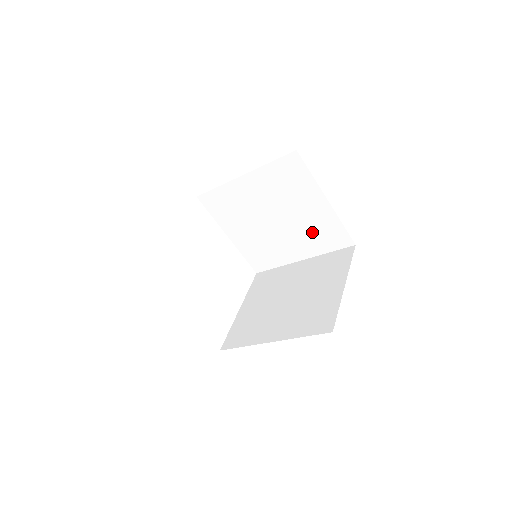
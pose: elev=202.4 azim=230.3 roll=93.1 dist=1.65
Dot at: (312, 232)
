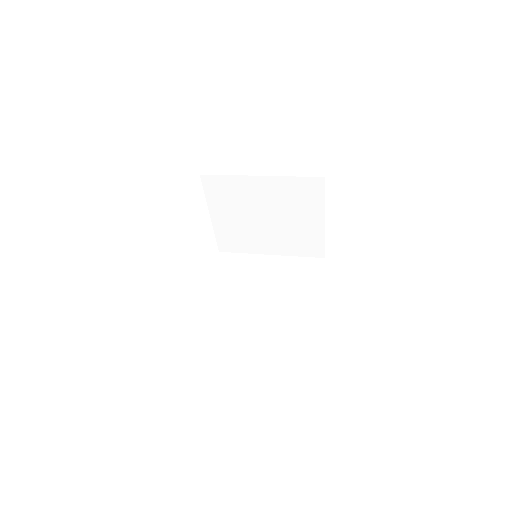
Dot at: (294, 238)
